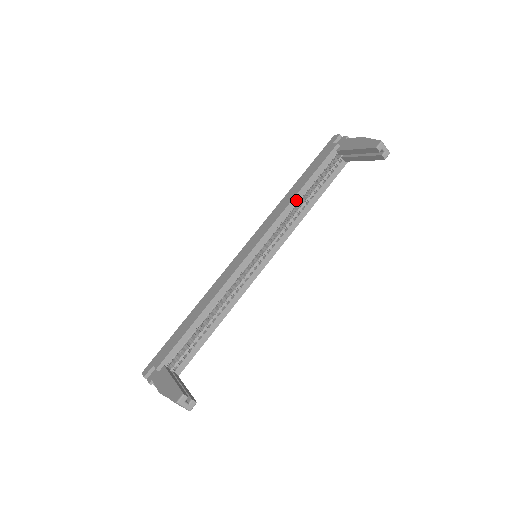
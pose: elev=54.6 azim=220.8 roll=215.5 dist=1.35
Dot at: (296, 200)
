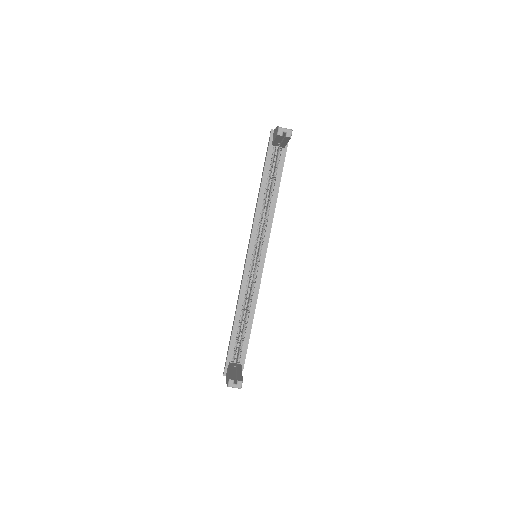
Dot at: (261, 200)
